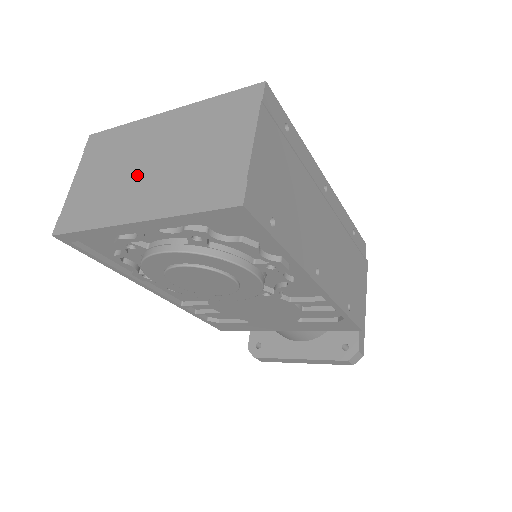
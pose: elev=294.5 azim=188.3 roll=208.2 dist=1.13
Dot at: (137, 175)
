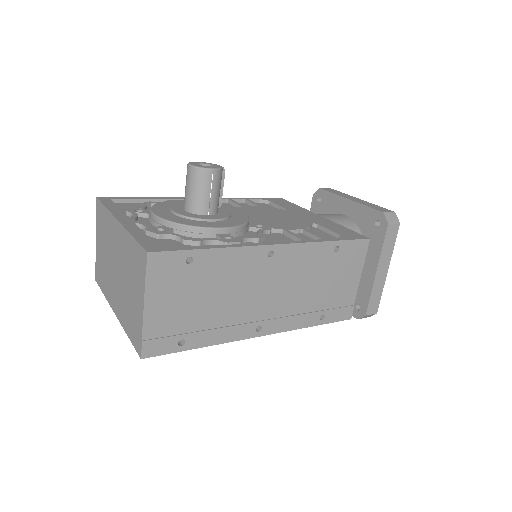
Dot at: (113, 272)
